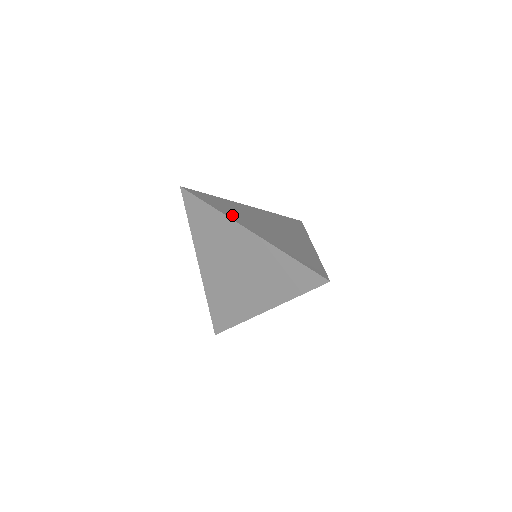
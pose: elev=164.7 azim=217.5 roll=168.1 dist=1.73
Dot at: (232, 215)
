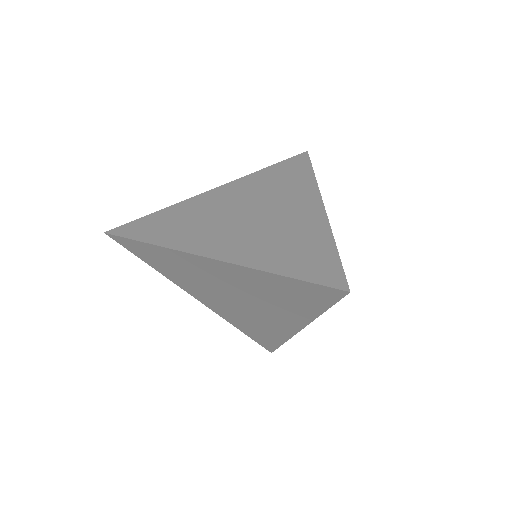
Dot at: (182, 239)
